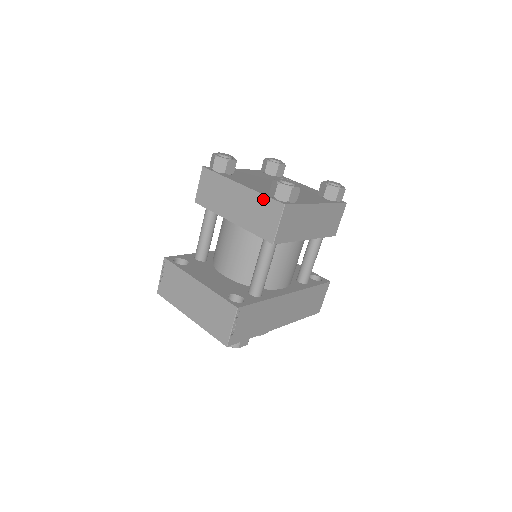
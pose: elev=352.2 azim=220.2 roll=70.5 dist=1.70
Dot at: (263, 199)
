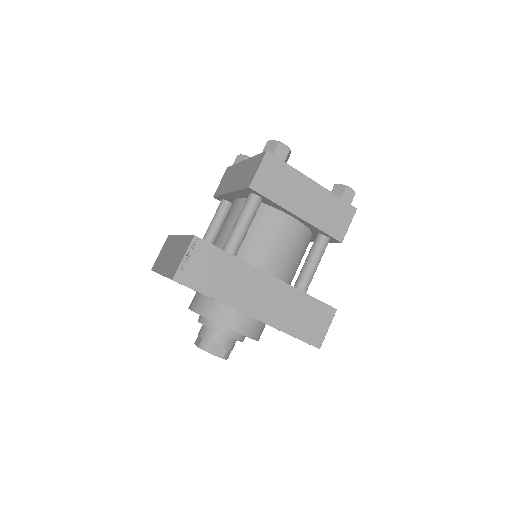
Dot at: (255, 158)
